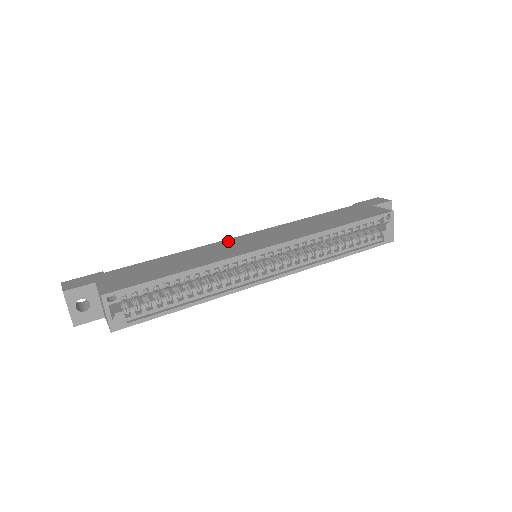
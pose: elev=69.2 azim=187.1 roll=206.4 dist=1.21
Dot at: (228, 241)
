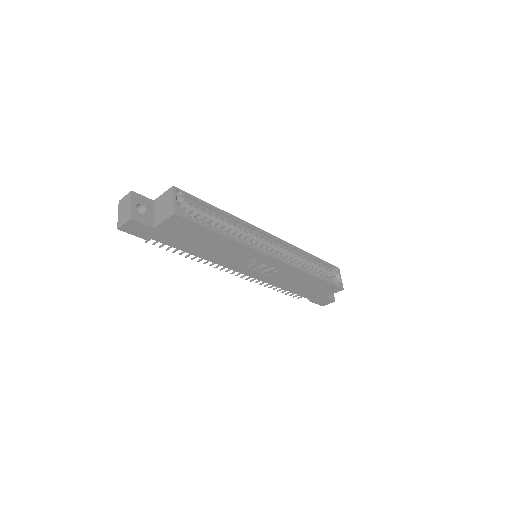
Dot at: occluded
